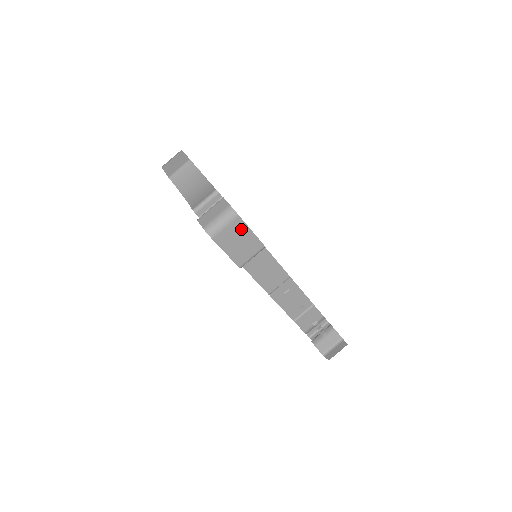
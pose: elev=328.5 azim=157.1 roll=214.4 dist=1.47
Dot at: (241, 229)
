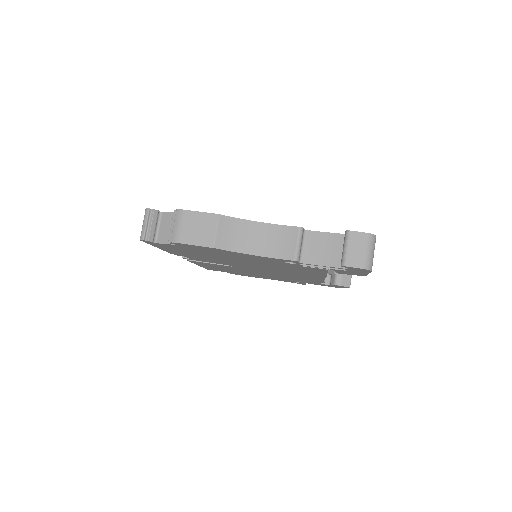
Dot at: occluded
